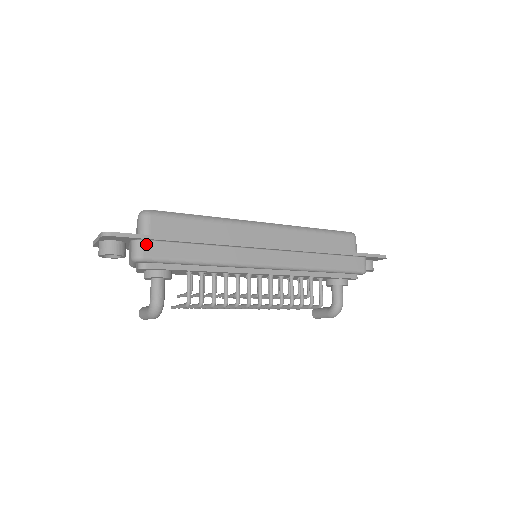
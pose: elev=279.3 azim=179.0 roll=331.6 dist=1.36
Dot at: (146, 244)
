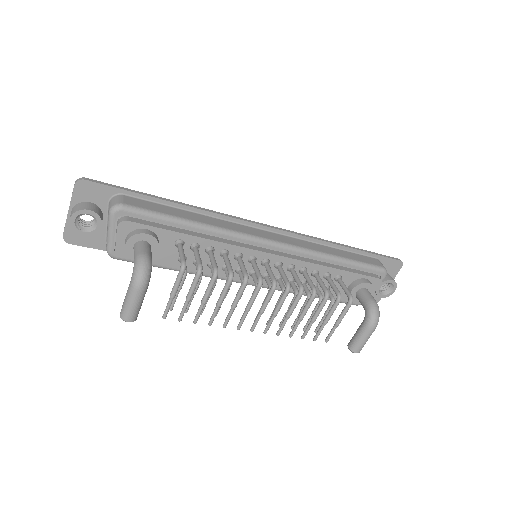
Dot at: (126, 198)
